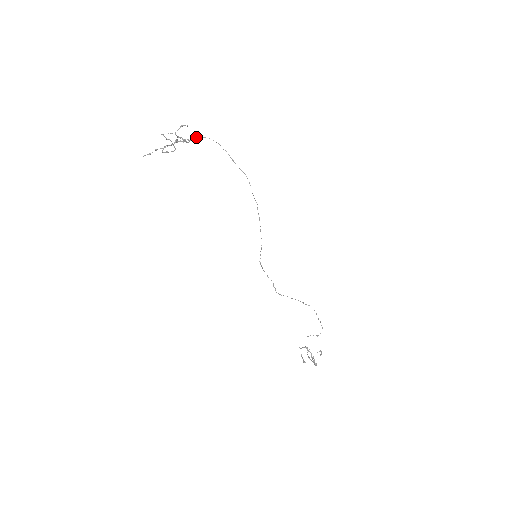
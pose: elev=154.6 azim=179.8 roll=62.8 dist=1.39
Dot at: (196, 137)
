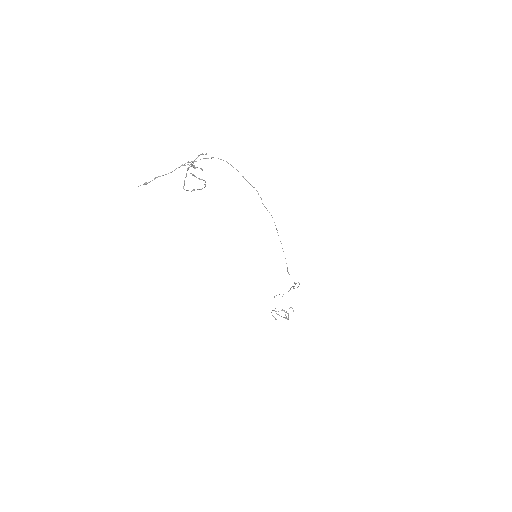
Dot at: occluded
